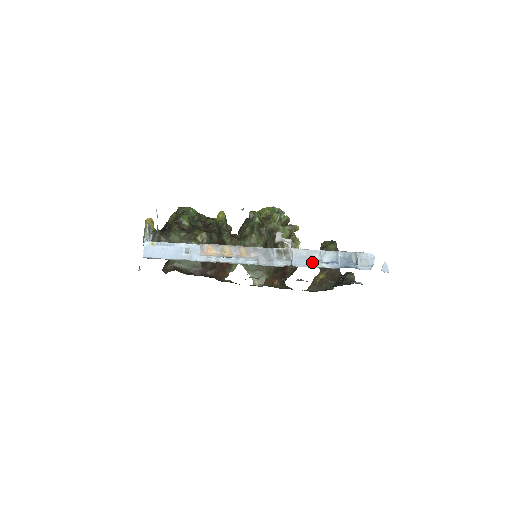
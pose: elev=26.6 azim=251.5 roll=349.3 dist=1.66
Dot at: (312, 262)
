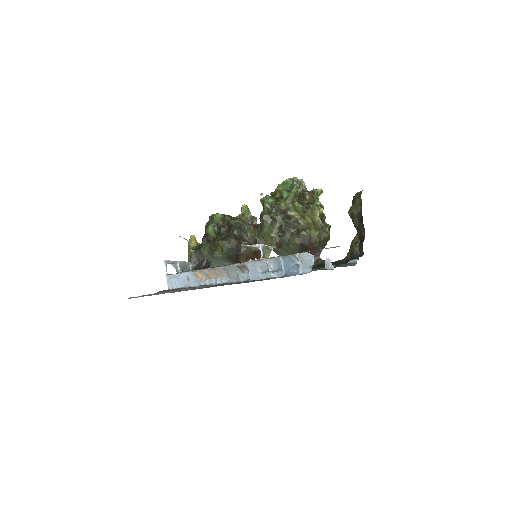
Dot at: (263, 273)
